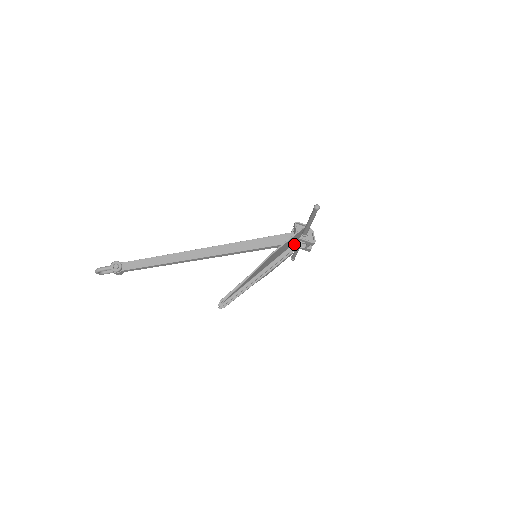
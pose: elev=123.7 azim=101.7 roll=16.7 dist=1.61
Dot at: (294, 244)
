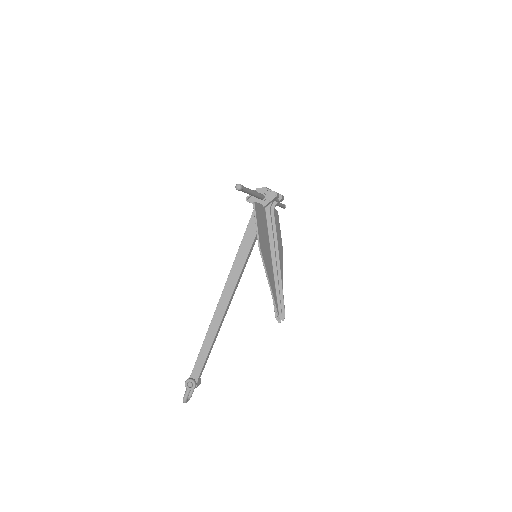
Dot at: (266, 214)
